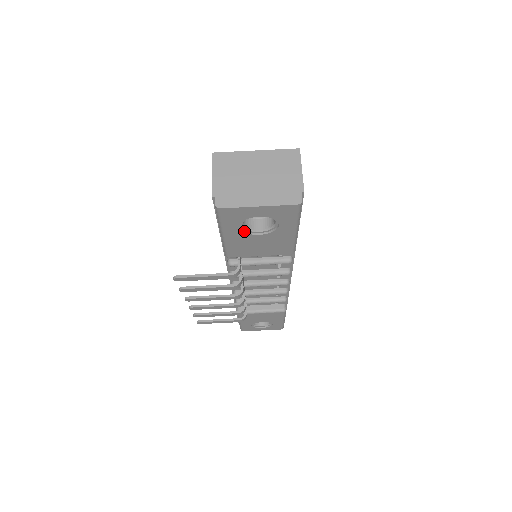
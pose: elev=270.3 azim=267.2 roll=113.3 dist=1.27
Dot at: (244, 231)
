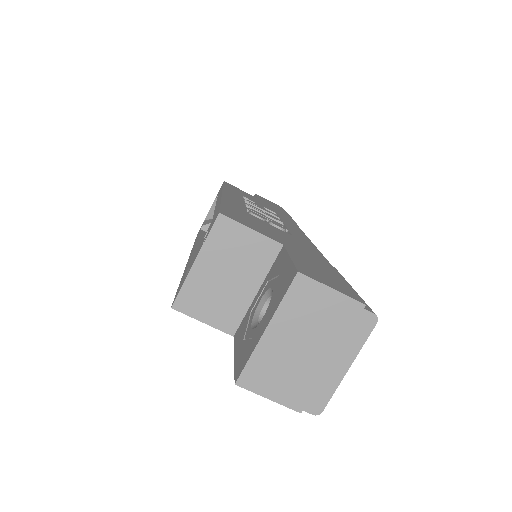
Dot at: occluded
